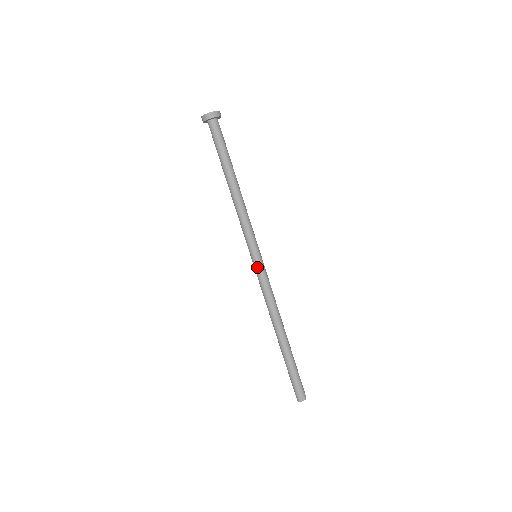
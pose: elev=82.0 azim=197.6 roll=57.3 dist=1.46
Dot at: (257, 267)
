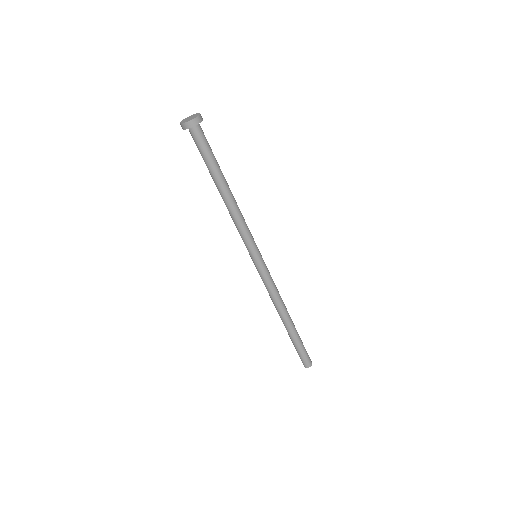
Dot at: (261, 266)
